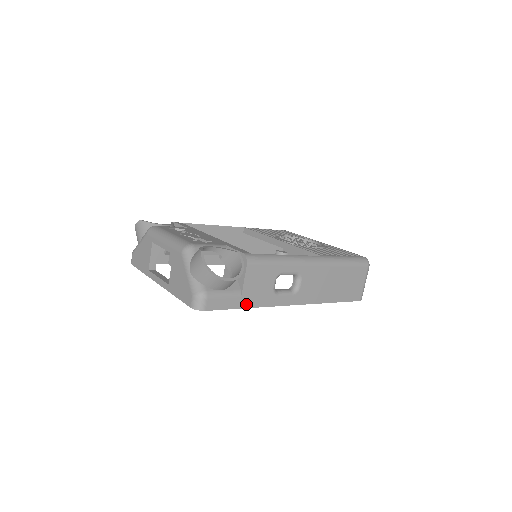
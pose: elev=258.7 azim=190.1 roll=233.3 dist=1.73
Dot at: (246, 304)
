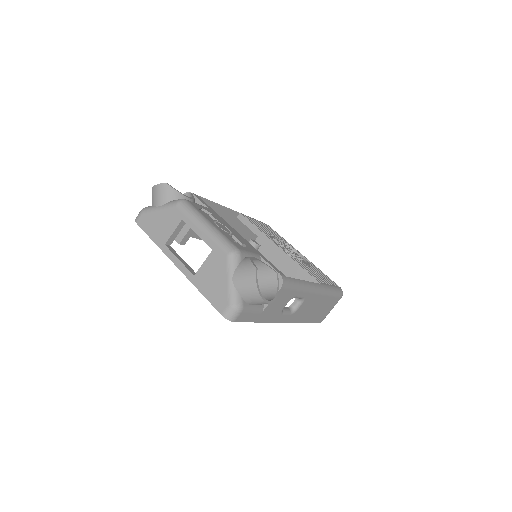
Dot at: (261, 319)
